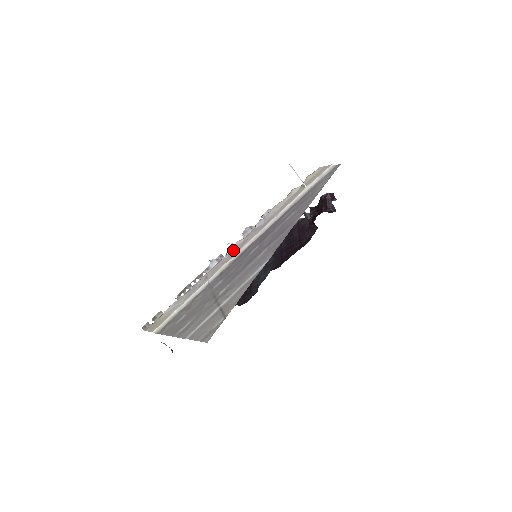
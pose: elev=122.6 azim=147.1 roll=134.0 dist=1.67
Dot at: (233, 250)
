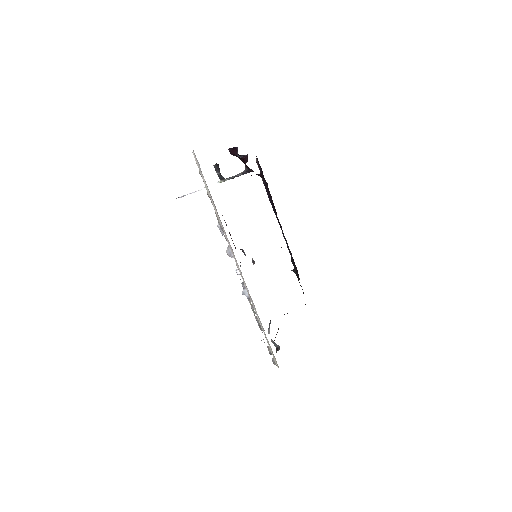
Dot at: occluded
